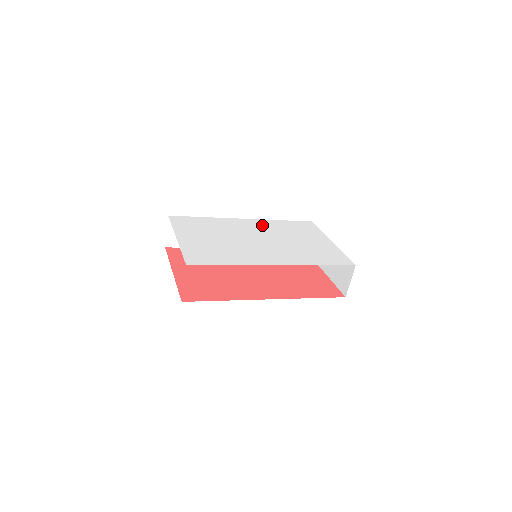
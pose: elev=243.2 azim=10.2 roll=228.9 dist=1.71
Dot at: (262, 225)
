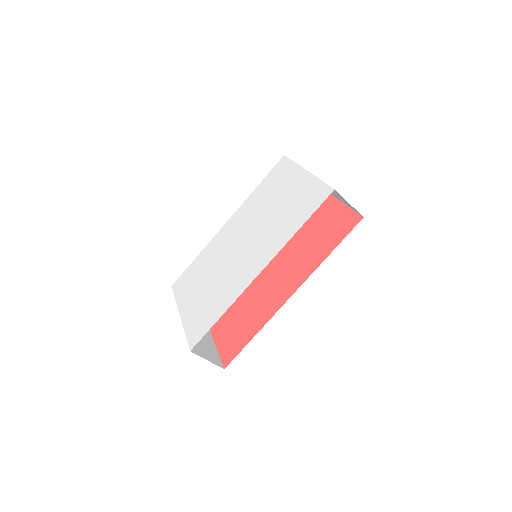
Dot at: (241, 216)
